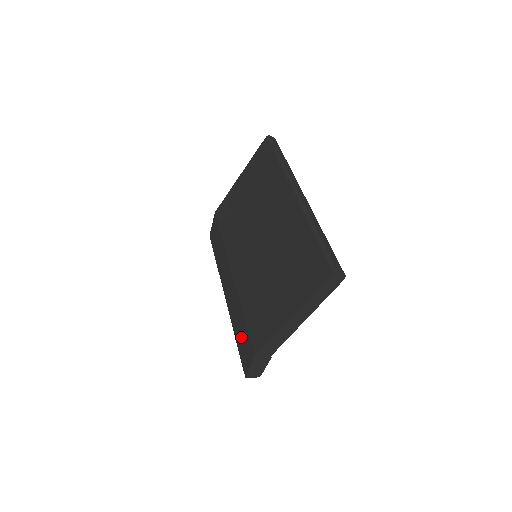
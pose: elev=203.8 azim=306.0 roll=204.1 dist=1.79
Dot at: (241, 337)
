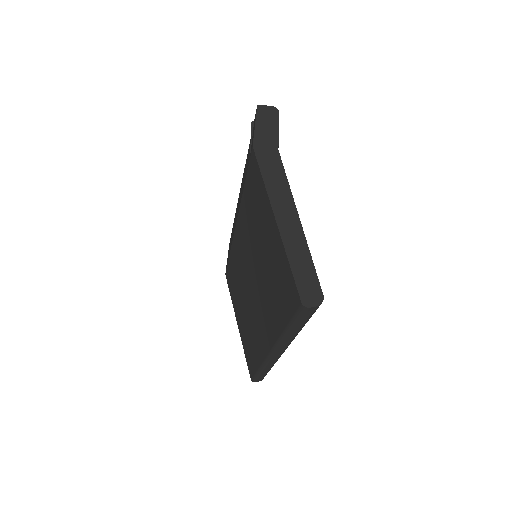
Dot at: (230, 242)
